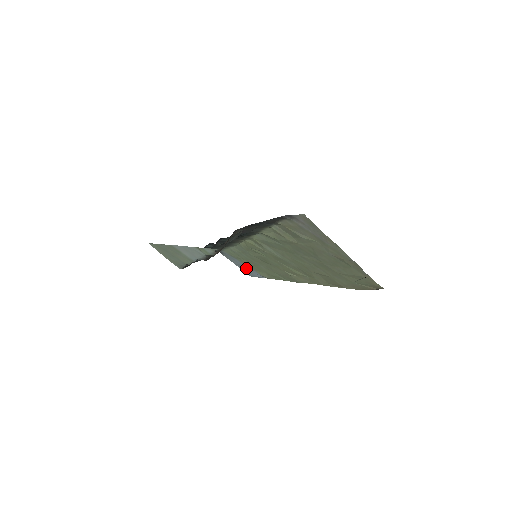
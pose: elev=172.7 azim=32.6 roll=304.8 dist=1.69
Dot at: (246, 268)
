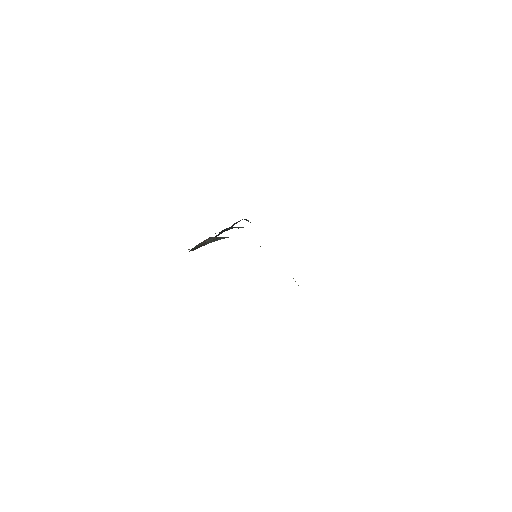
Dot at: occluded
